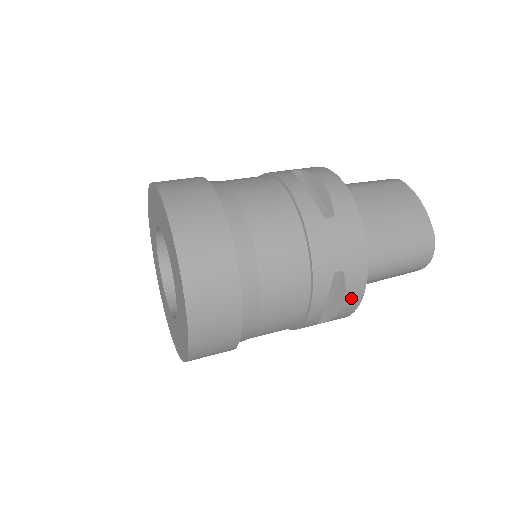
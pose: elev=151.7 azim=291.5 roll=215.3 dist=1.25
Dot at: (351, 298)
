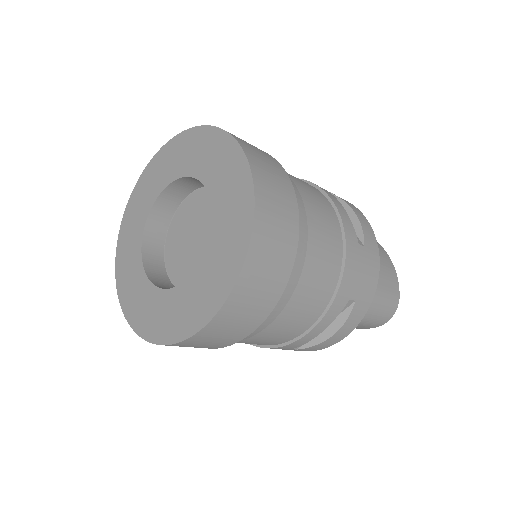
Dot at: (342, 332)
